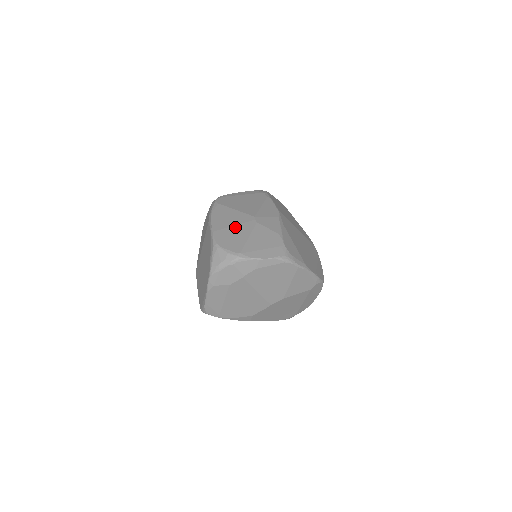
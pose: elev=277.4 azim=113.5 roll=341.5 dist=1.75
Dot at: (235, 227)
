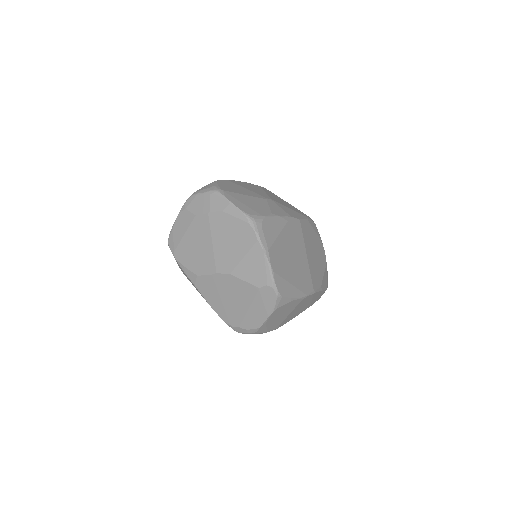
Dot at: (246, 189)
